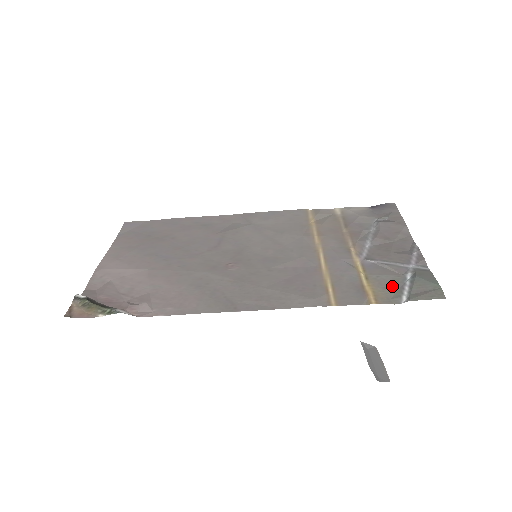
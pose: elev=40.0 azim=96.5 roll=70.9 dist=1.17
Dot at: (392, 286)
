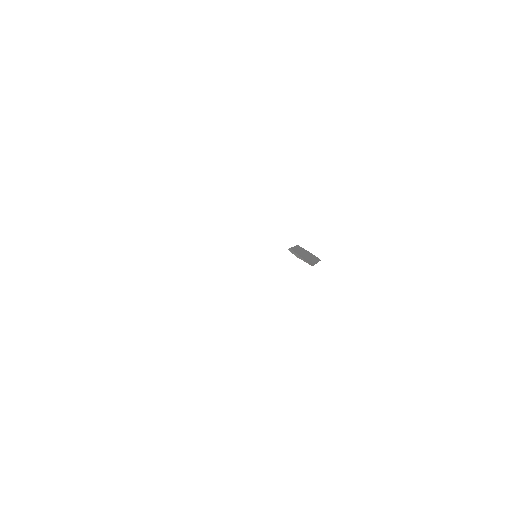
Dot at: occluded
